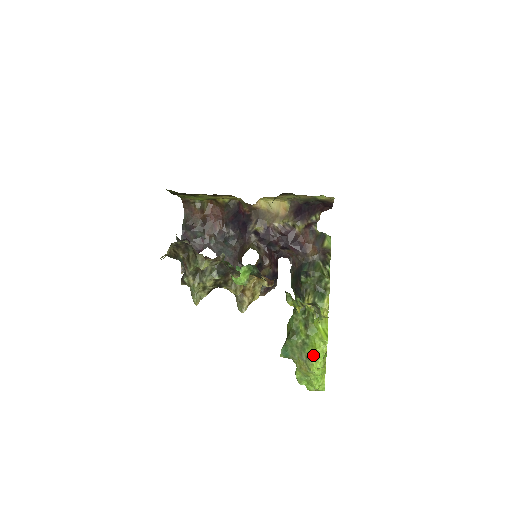
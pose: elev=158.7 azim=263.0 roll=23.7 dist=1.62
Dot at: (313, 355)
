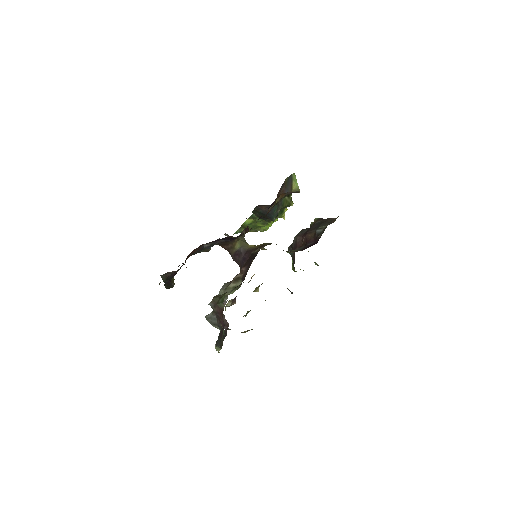
Dot at: occluded
